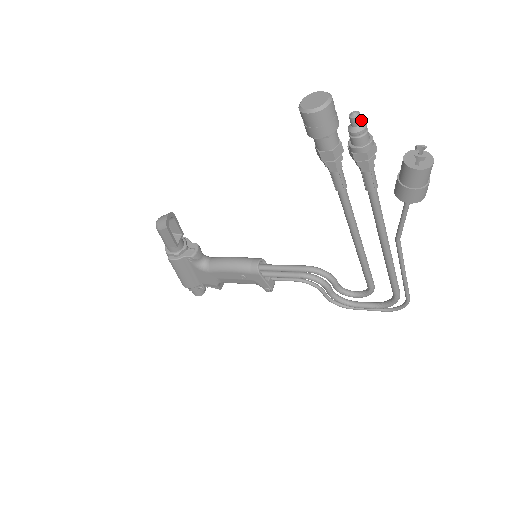
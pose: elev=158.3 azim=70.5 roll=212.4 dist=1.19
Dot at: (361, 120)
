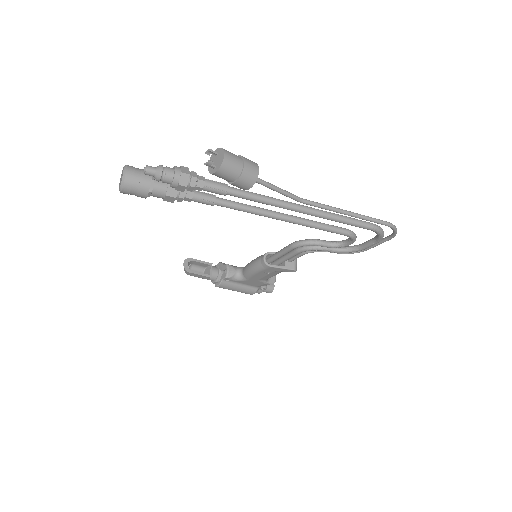
Dot at: (154, 169)
